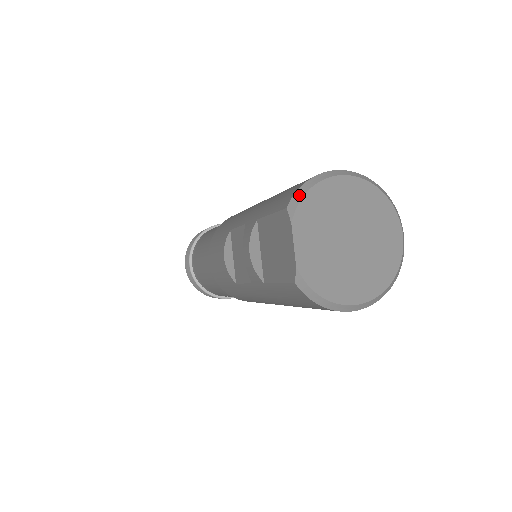
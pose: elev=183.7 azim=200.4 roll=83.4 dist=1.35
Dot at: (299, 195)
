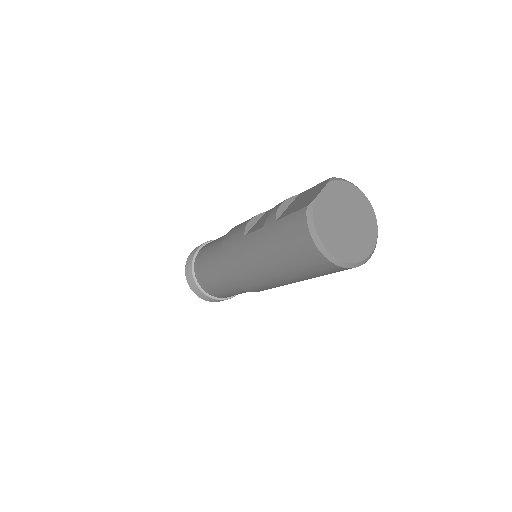
Dot at: (341, 179)
